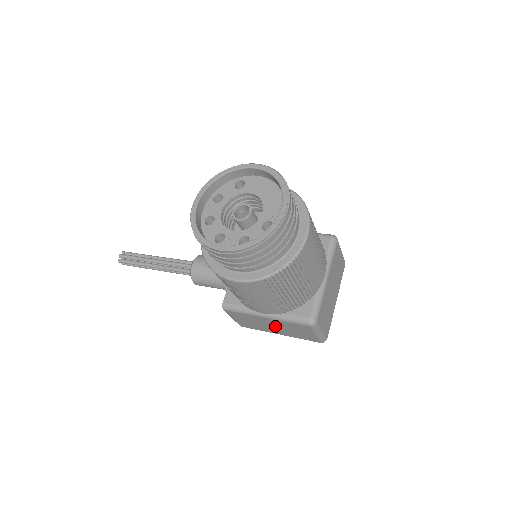
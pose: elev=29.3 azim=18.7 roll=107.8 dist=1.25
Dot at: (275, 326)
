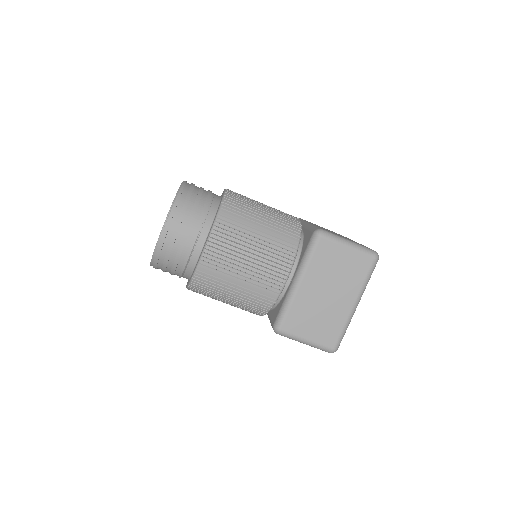
Dot at: occluded
